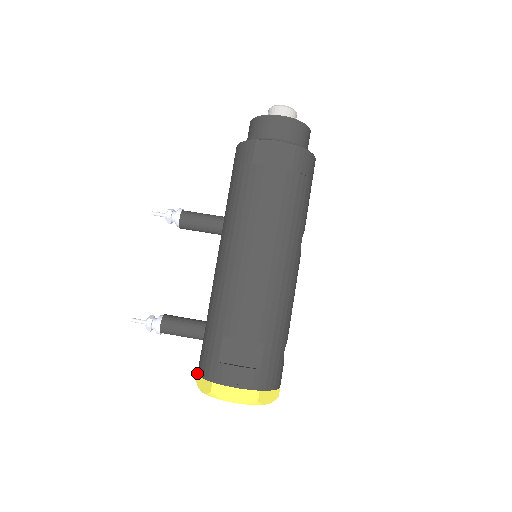
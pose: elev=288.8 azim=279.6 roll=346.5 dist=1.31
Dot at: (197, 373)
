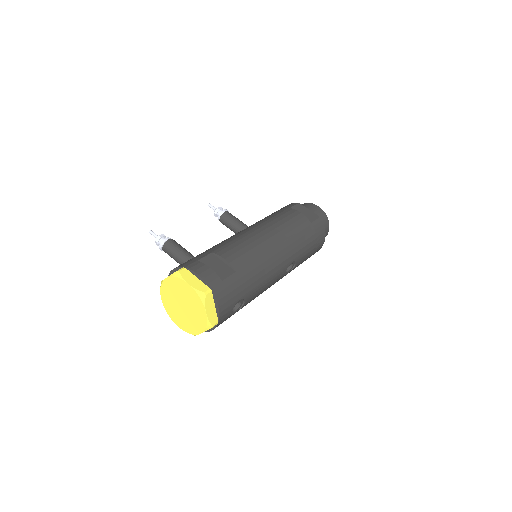
Dot at: (169, 273)
